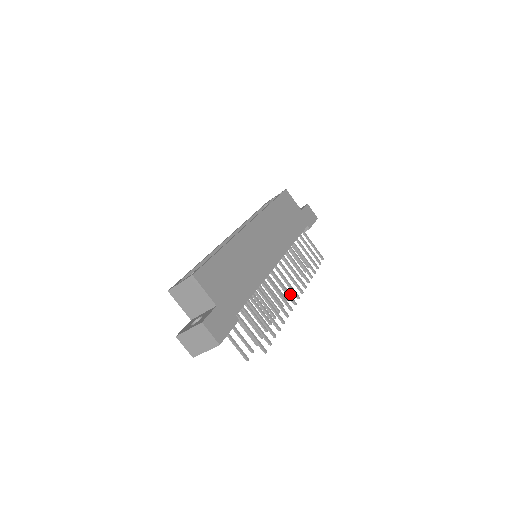
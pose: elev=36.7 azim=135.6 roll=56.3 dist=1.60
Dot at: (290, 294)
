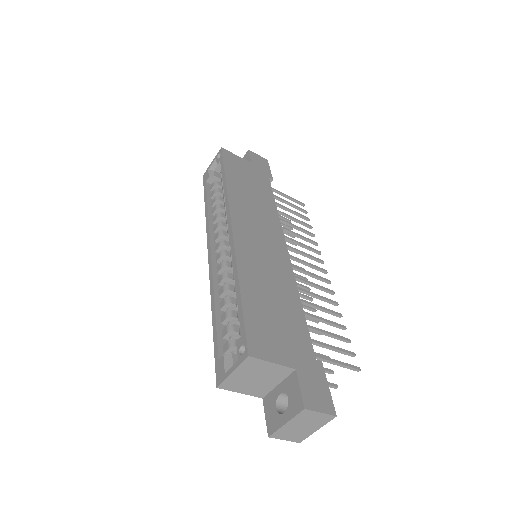
Dot at: occluded
